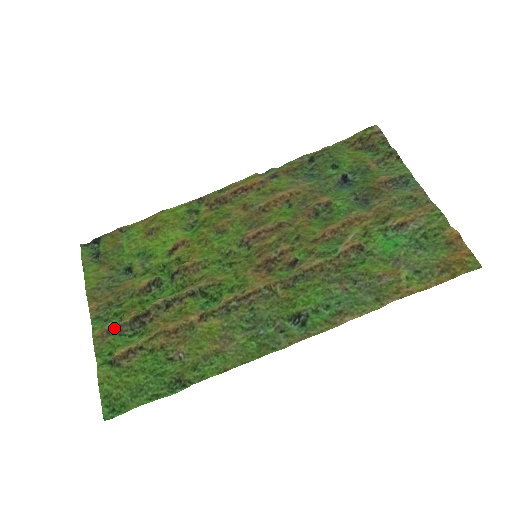
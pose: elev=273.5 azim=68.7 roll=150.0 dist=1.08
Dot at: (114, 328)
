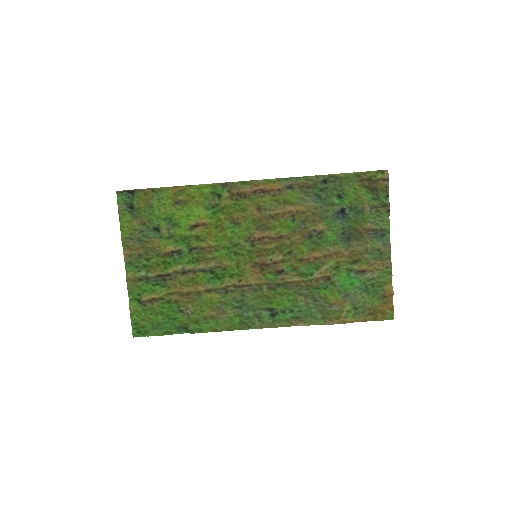
Dot at: (143, 278)
